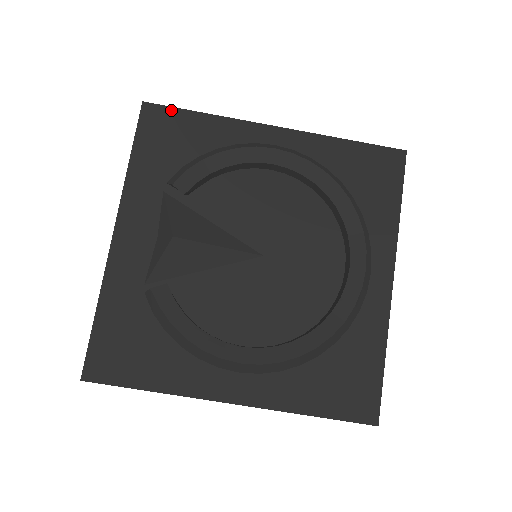
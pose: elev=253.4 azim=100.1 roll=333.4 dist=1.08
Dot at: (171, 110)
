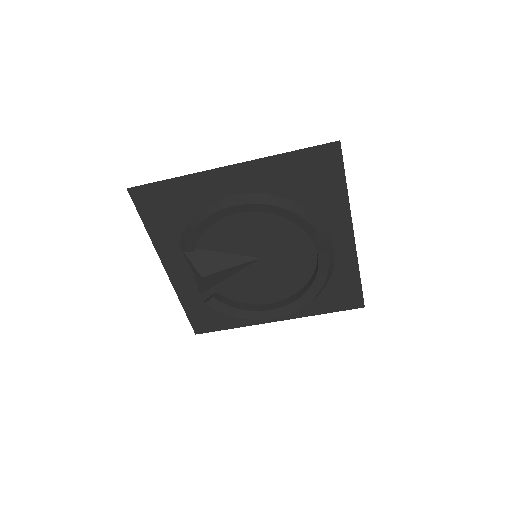
Dot at: (149, 186)
